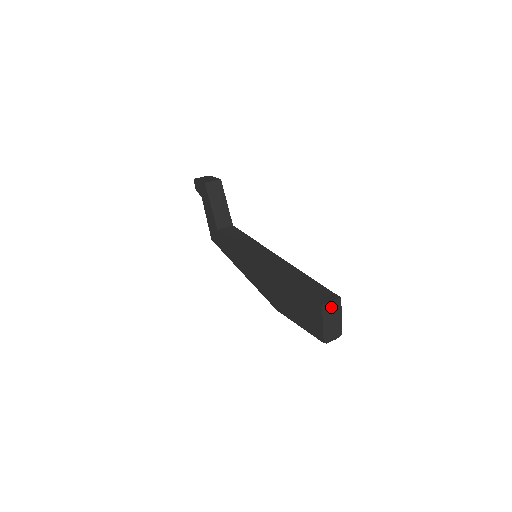
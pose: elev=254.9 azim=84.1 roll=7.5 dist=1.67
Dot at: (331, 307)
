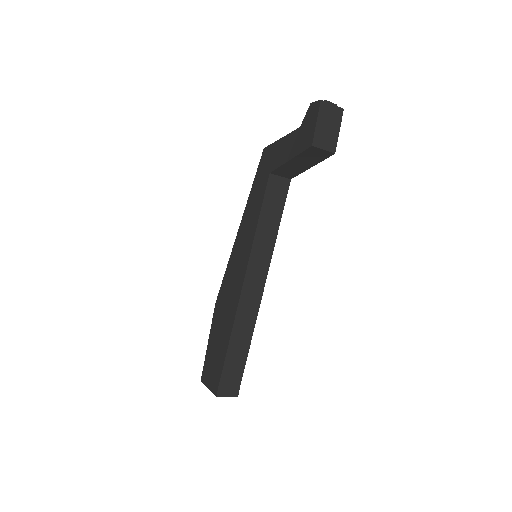
Dot at: occluded
